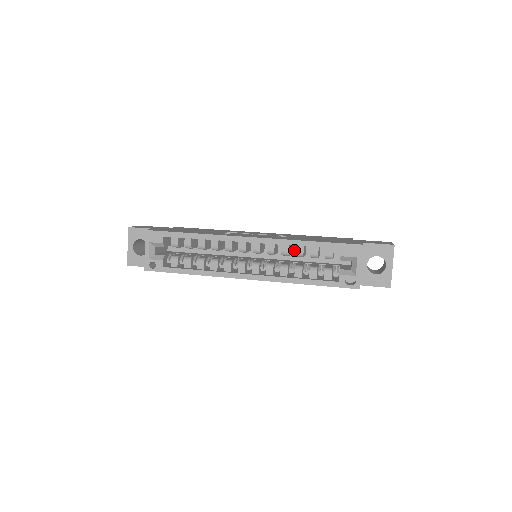
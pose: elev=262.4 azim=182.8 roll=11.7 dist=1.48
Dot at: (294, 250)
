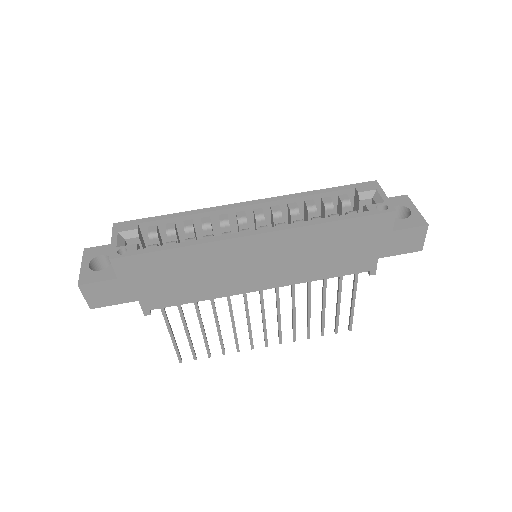
Dot at: occluded
